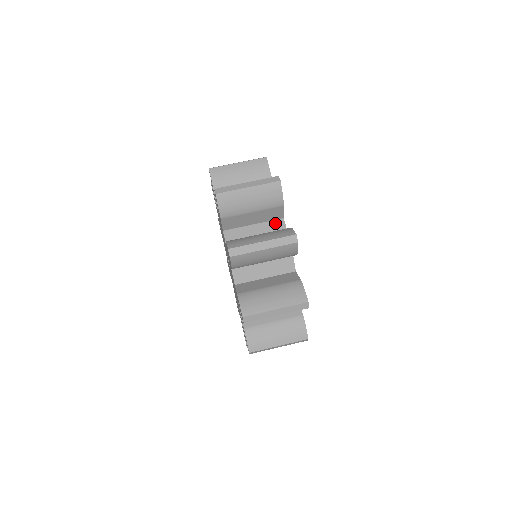
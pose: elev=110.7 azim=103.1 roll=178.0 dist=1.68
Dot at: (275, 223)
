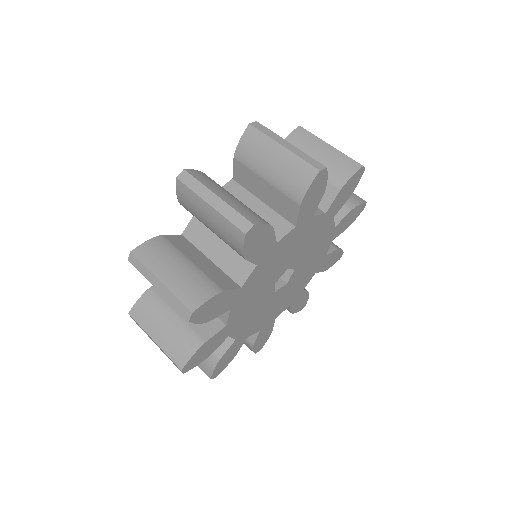
Dot at: occluded
